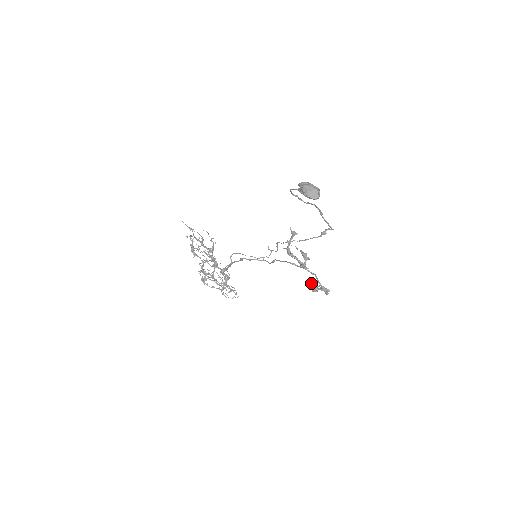
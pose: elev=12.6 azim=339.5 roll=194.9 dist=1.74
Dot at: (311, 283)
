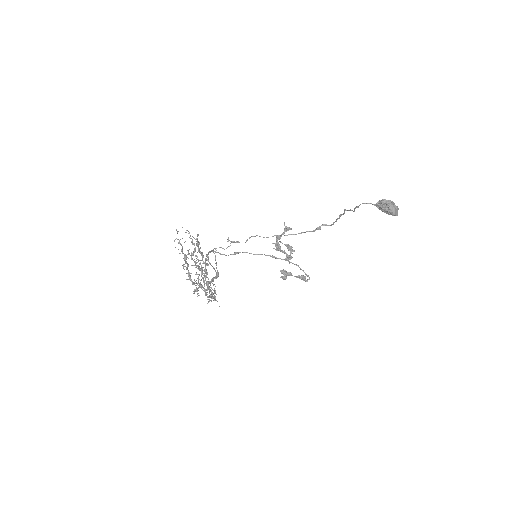
Dot at: (286, 272)
